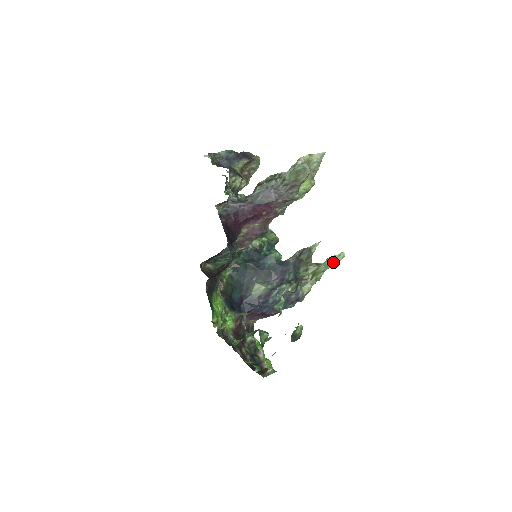
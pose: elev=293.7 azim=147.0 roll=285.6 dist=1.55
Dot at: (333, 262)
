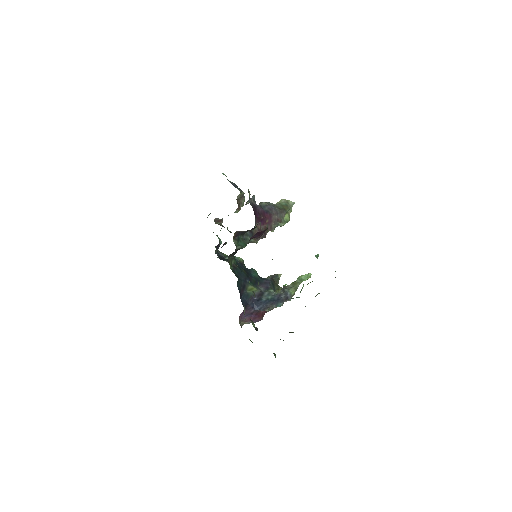
Dot at: (305, 278)
